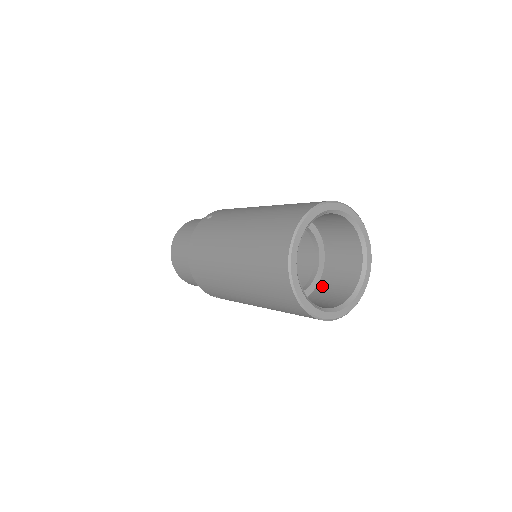
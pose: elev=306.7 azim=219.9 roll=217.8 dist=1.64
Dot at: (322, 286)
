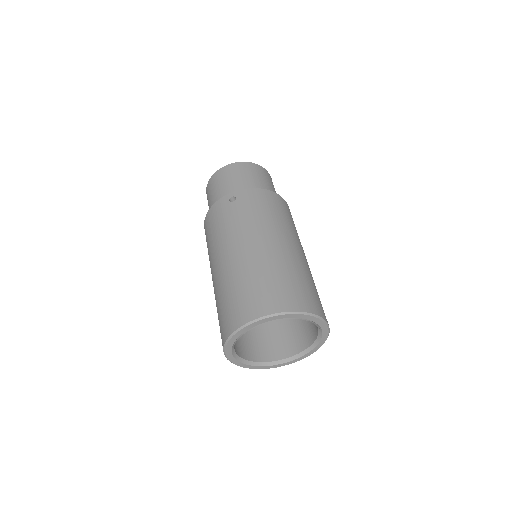
Dot at: (286, 322)
